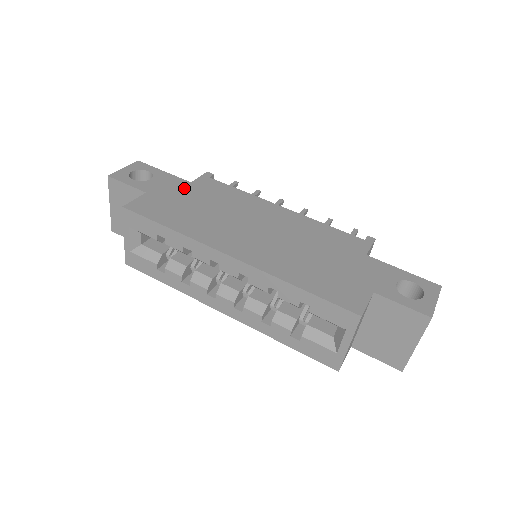
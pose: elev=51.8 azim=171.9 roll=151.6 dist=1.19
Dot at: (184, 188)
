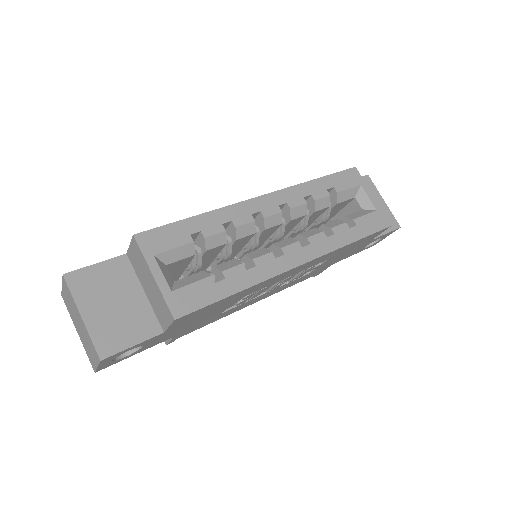
Dot at: occluded
